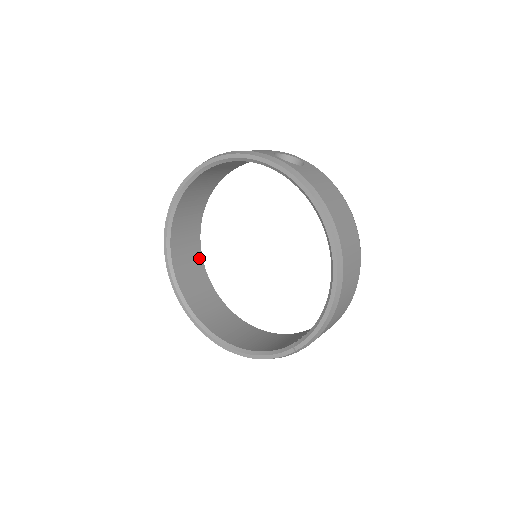
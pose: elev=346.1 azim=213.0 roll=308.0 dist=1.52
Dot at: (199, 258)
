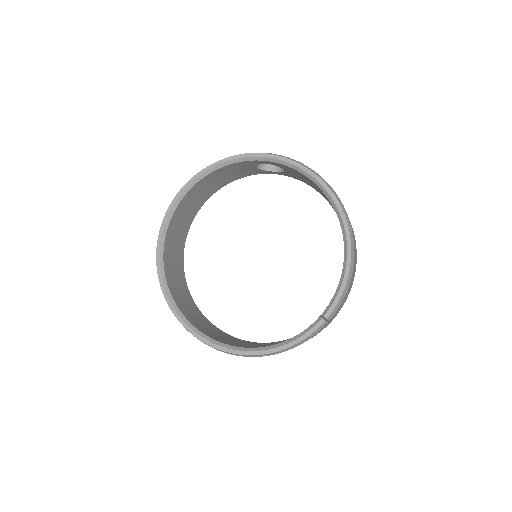
Dot at: (187, 291)
